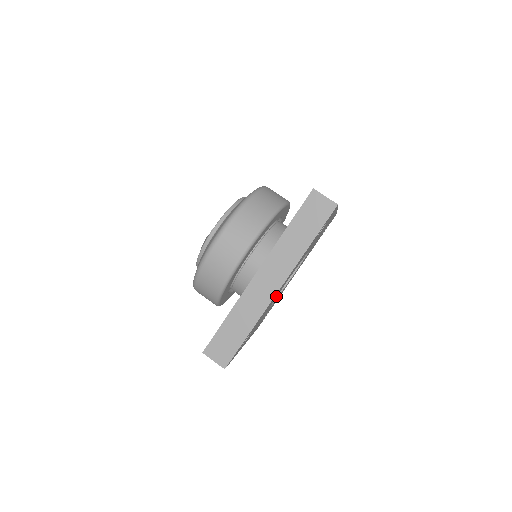
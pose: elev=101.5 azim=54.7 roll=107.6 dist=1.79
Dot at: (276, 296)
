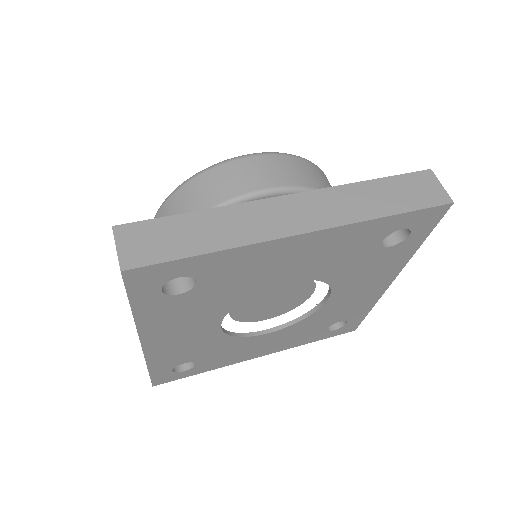
Dot at: (264, 282)
